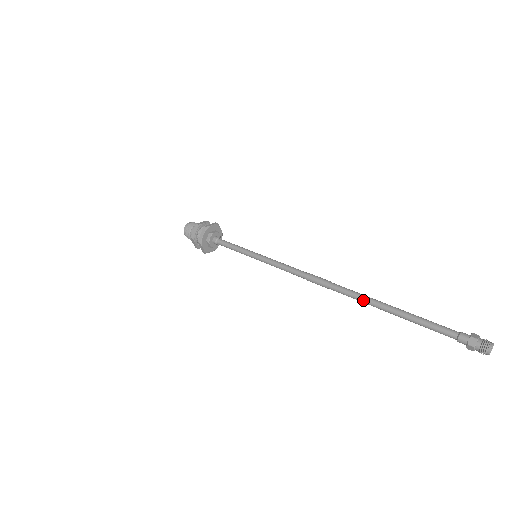
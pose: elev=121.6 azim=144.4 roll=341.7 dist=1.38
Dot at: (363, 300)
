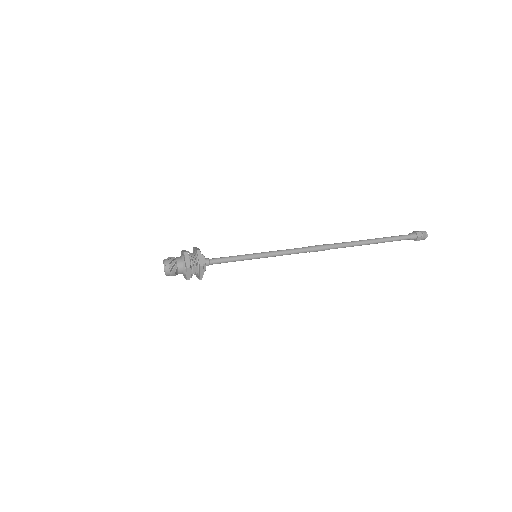
Dot at: (355, 244)
